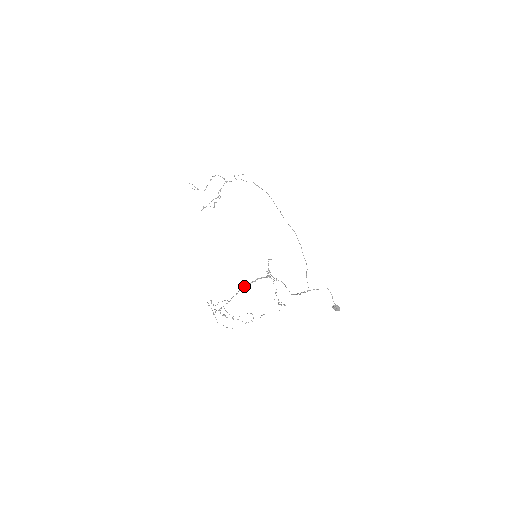
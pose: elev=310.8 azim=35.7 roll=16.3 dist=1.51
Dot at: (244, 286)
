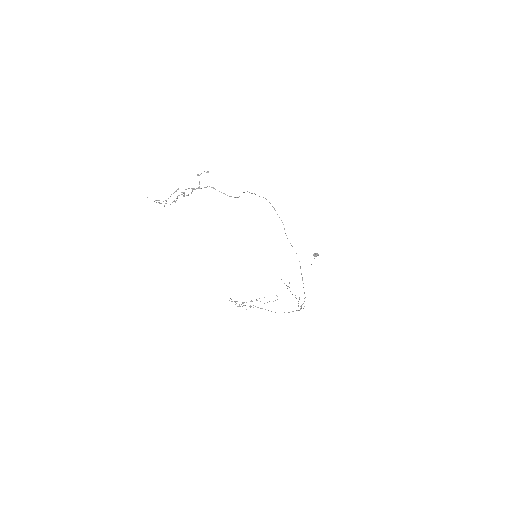
Dot at: occluded
